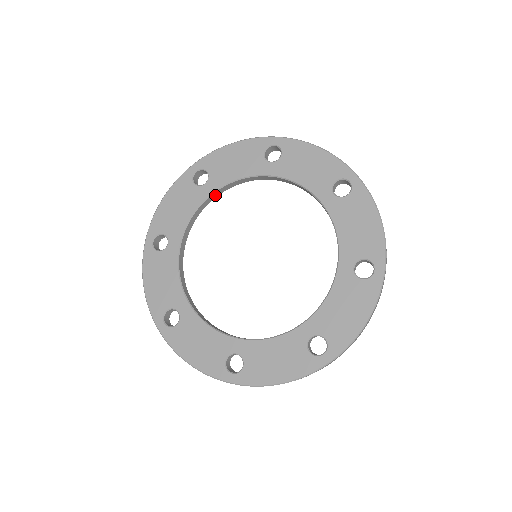
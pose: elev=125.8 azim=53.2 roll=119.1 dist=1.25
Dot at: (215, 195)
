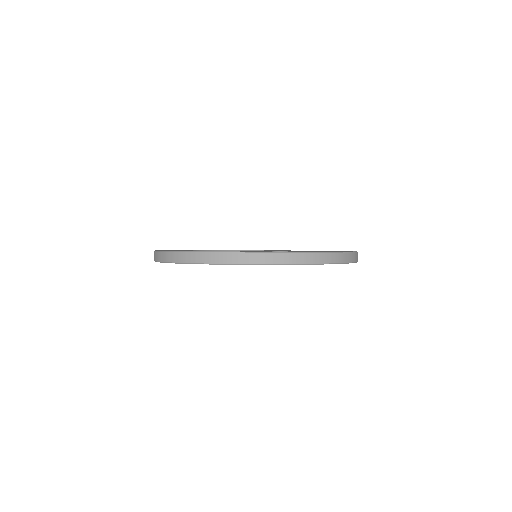
Dot at: occluded
